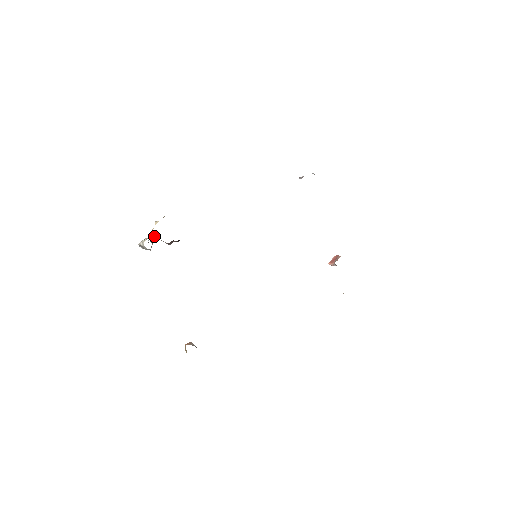
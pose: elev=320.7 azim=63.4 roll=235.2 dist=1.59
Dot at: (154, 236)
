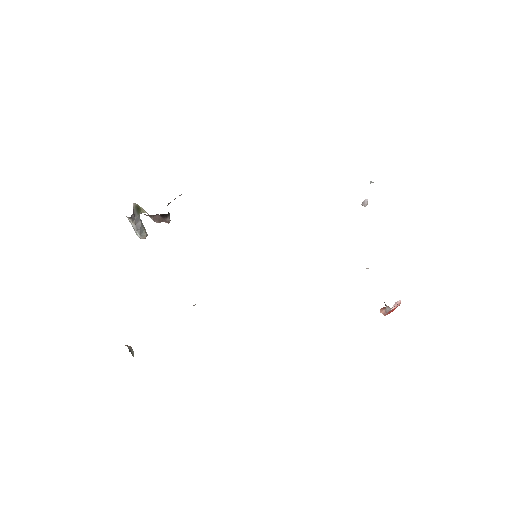
Dot at: (143, 209)
